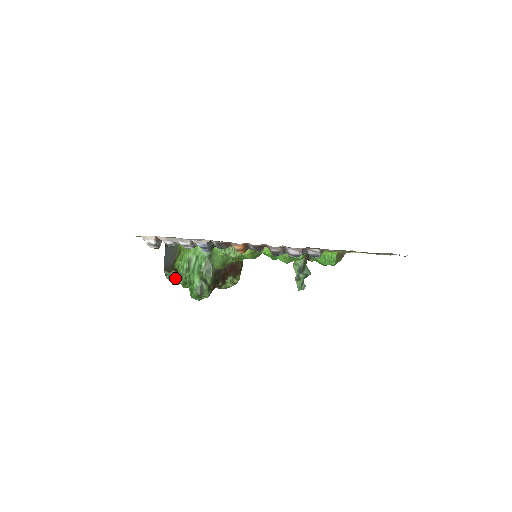
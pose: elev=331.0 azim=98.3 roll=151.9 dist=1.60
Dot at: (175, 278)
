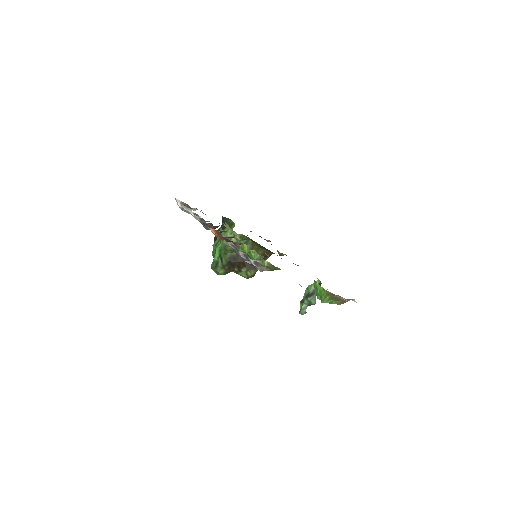
Dot at: occluded
